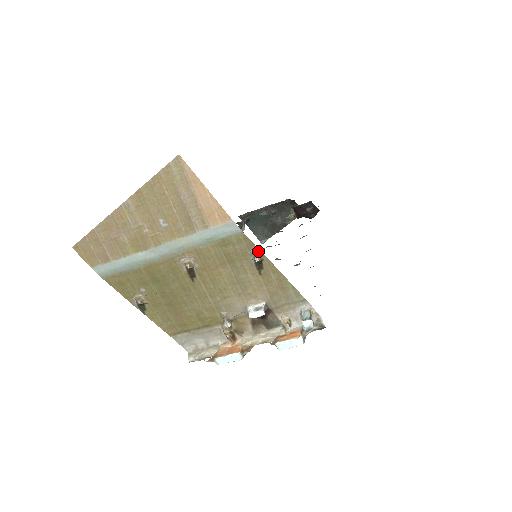
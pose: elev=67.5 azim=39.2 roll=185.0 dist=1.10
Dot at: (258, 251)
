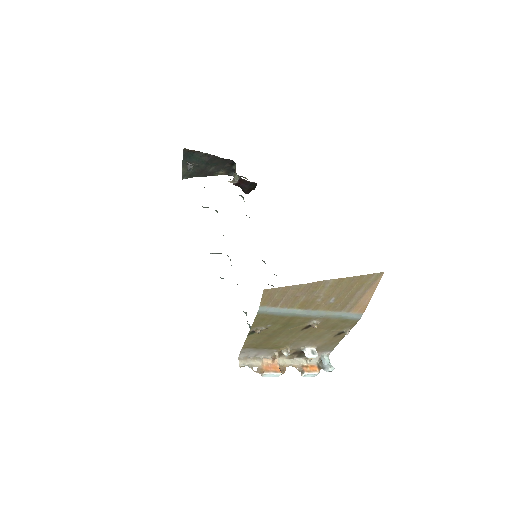
Dot at: occluded
